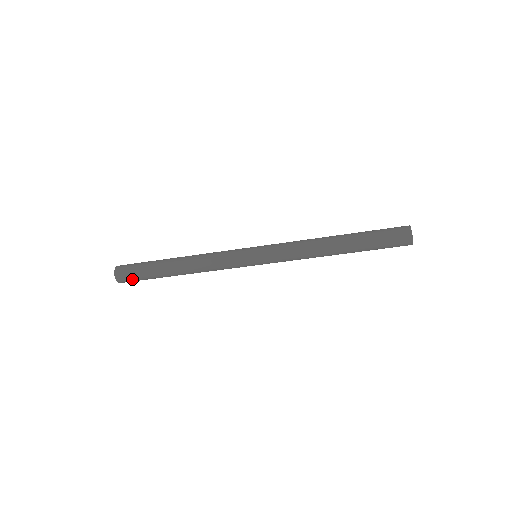
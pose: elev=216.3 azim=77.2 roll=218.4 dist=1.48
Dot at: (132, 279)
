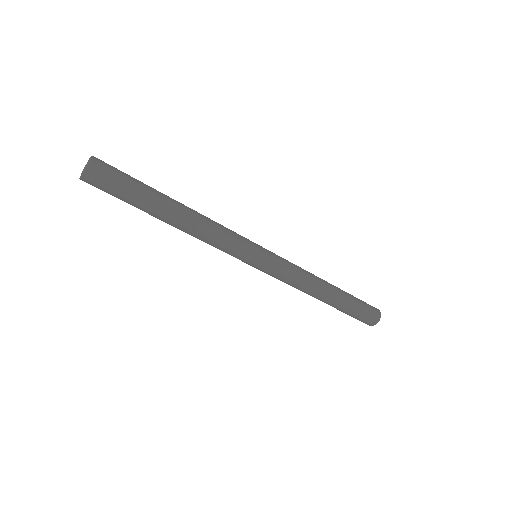
Dot at: (104, 191)
